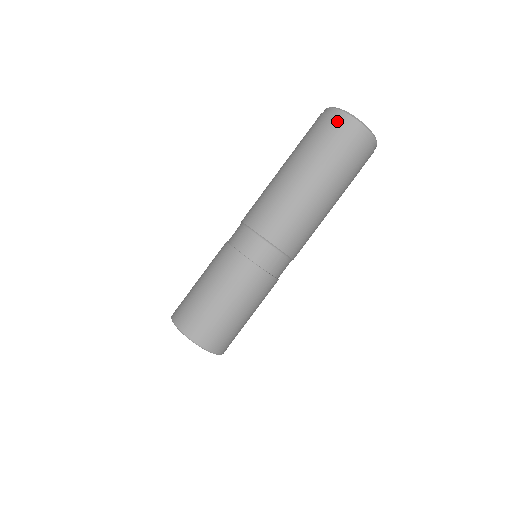
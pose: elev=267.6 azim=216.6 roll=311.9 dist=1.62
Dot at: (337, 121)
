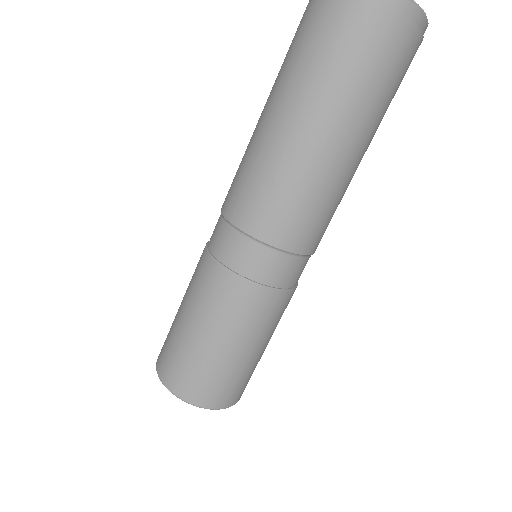
Dot at: out of frame
